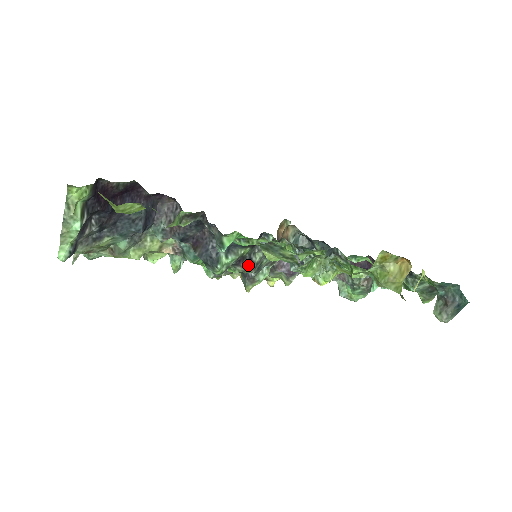
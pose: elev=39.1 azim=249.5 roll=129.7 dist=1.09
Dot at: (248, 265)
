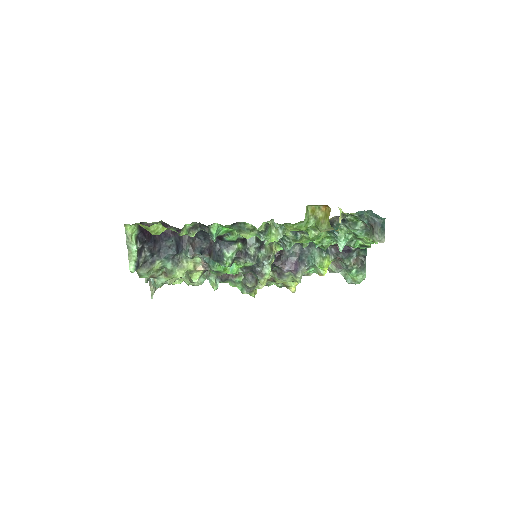
Dot at: (247, 257)
